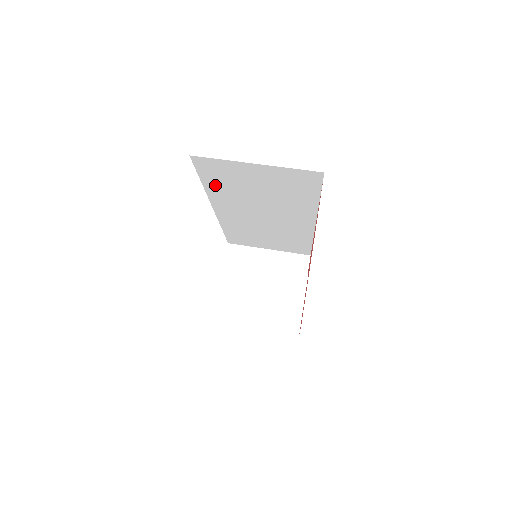
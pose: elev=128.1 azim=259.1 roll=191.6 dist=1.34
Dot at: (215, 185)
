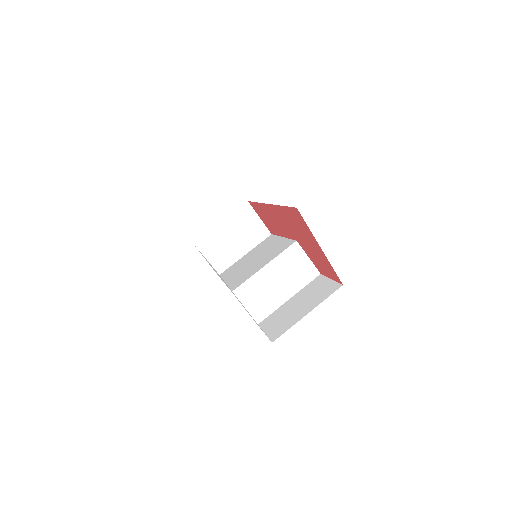
Dot at: occluded
